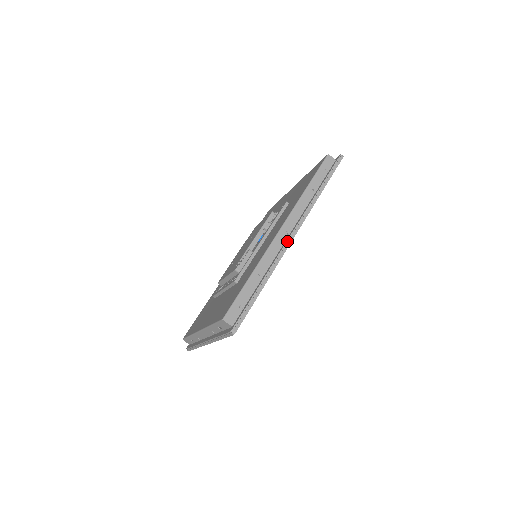
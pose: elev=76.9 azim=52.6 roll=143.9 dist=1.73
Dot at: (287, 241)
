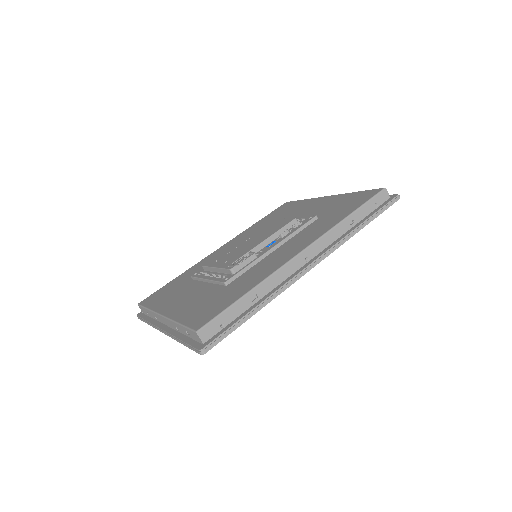
Dot at: (303, 270)
